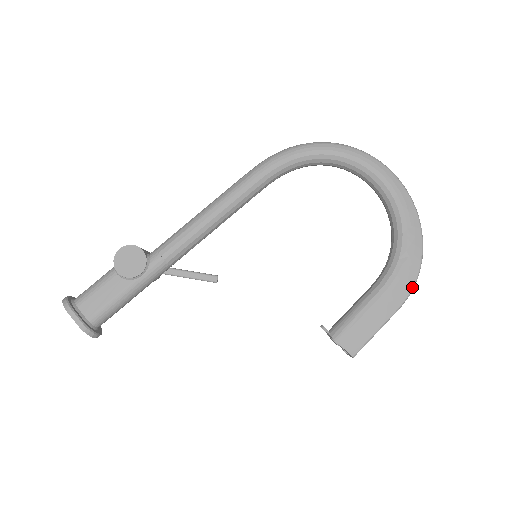
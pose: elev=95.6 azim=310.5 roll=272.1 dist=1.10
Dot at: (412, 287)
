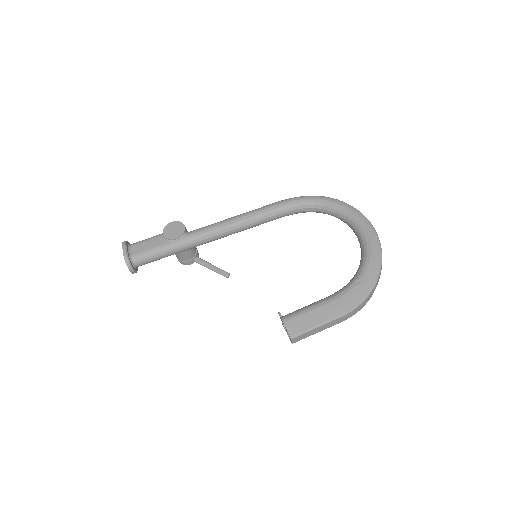
Dot at: (357, 304)
